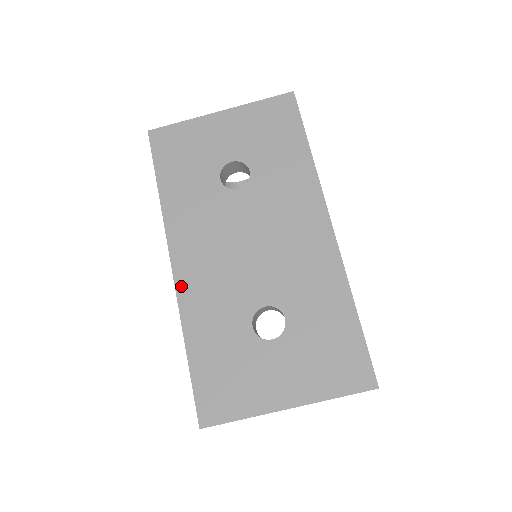
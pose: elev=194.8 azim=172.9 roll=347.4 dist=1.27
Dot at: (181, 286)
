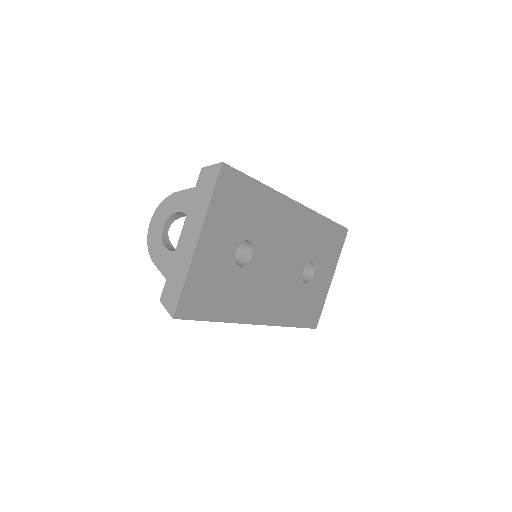
Dot at: (272, 321)
